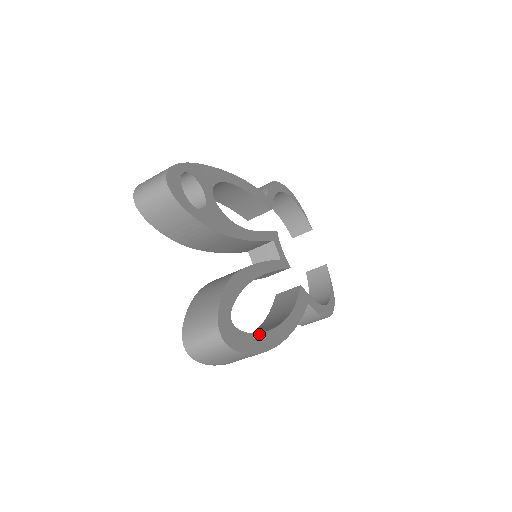
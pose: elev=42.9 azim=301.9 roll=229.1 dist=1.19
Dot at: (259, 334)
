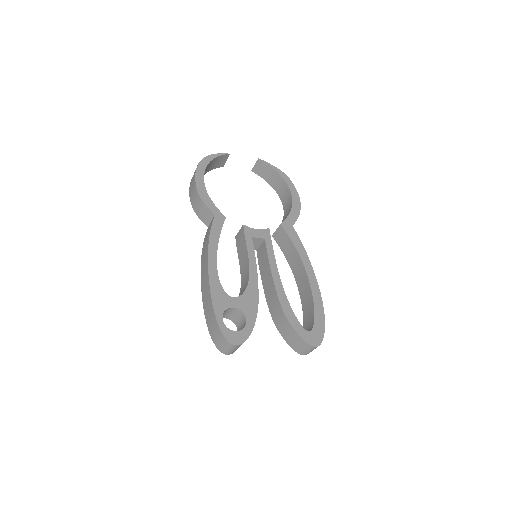
Dot at: (315, 308)
